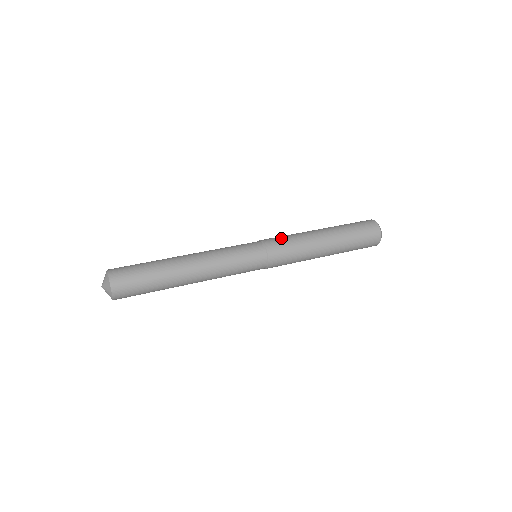
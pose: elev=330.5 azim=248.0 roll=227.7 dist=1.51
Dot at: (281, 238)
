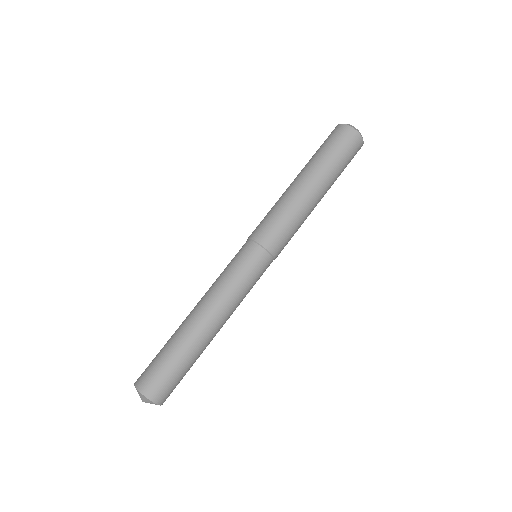
Dot at: (287, 238)
